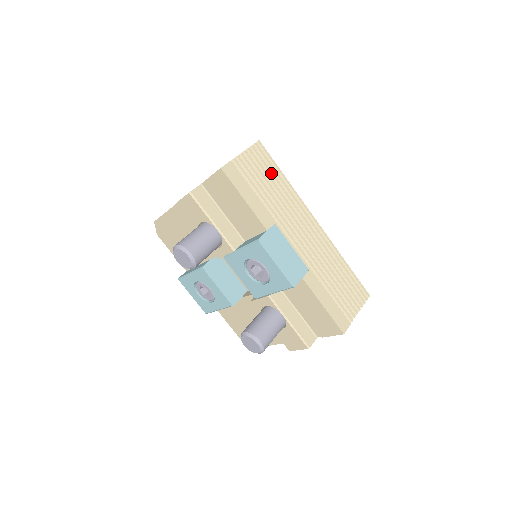
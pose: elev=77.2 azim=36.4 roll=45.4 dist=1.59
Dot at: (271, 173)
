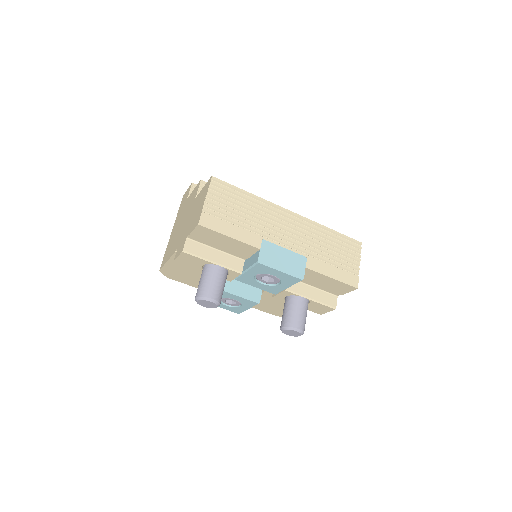
Dot at: (237, 198)
